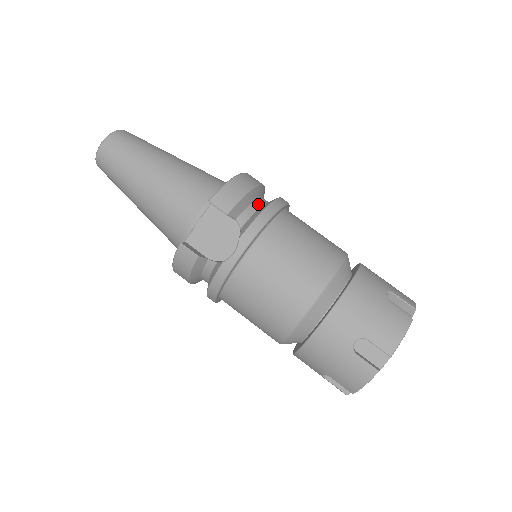
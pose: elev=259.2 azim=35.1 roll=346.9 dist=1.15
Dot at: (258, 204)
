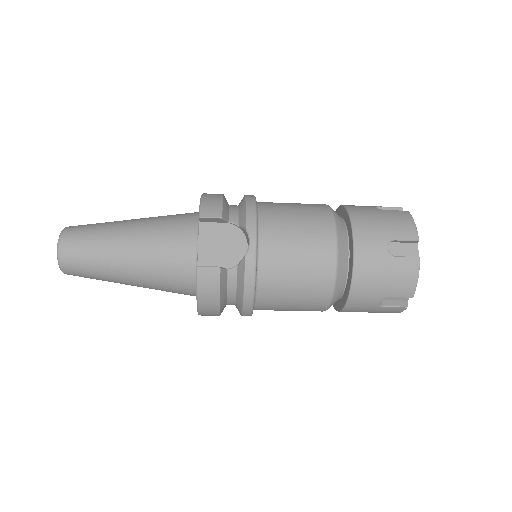
Dot at: (234, 206)
